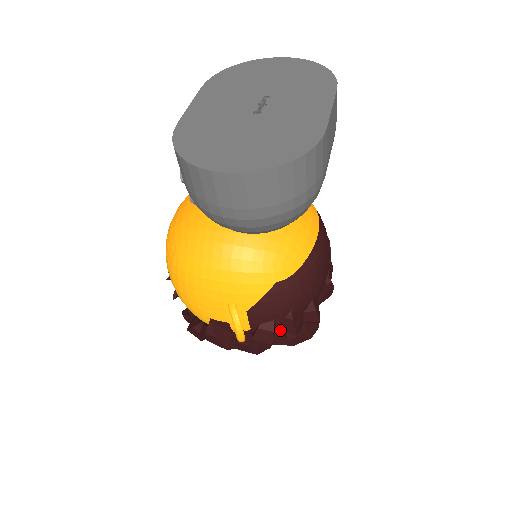
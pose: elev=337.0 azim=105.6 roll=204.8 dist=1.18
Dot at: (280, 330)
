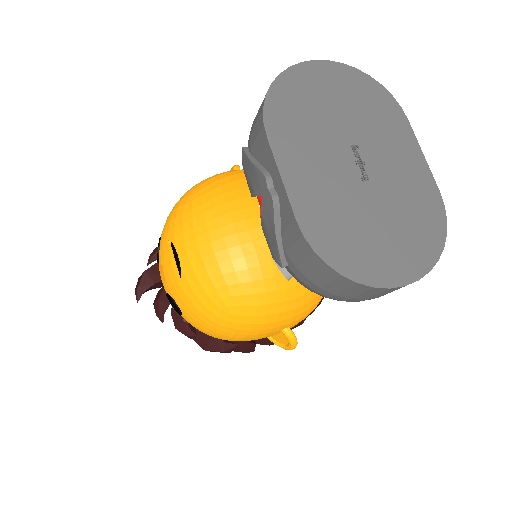
Dot at: (305, 319)
